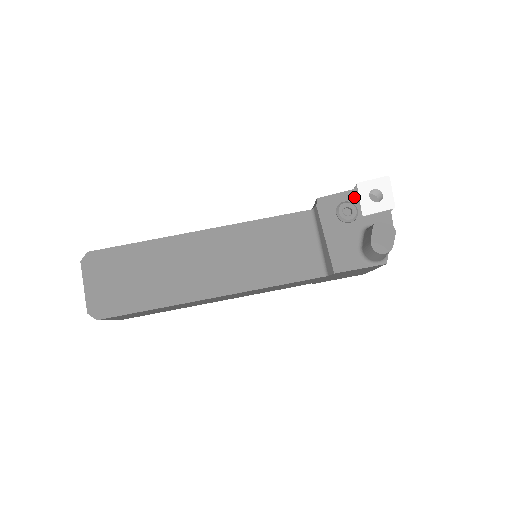
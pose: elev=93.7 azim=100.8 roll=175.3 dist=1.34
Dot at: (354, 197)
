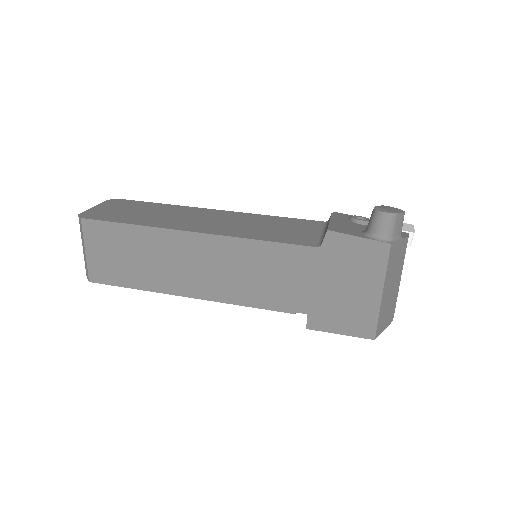
Dot at: occluded
